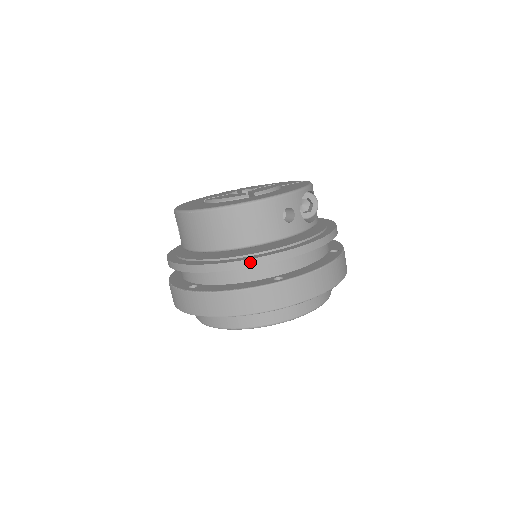
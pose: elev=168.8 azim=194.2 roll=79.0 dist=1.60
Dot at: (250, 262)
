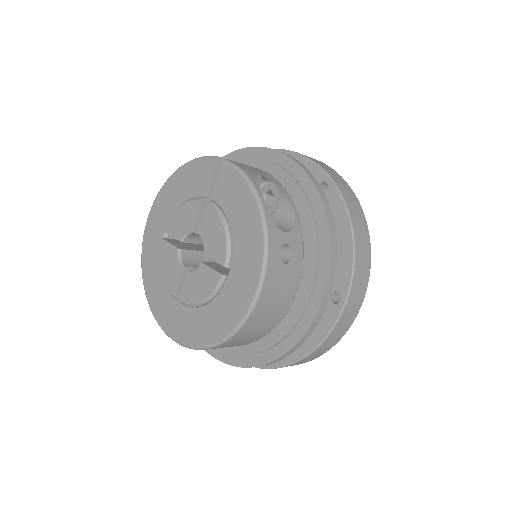
Dot at: (311, 329)
